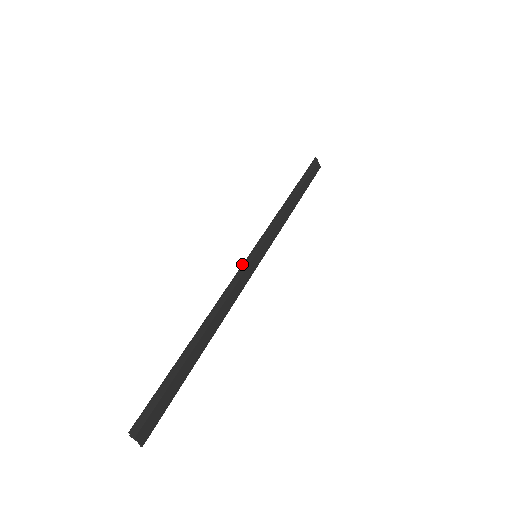
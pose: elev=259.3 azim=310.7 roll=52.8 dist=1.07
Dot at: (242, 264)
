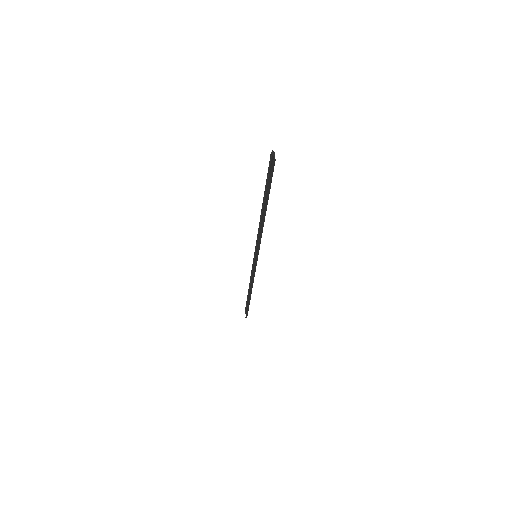
Dot at: occluded
